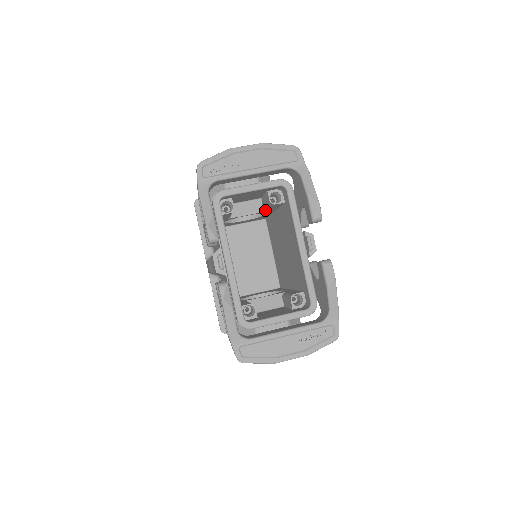
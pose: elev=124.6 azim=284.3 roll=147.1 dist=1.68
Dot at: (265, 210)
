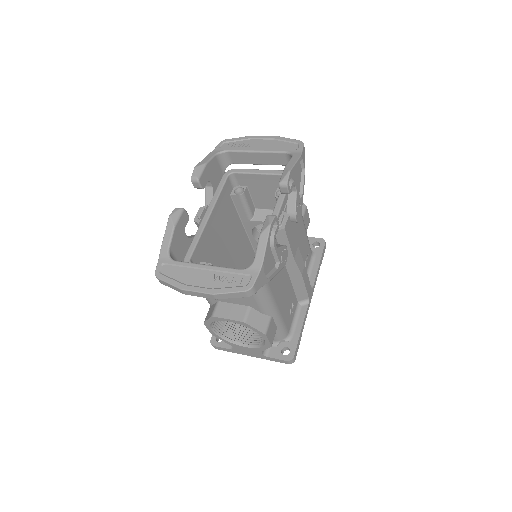
Dot at: occluded
